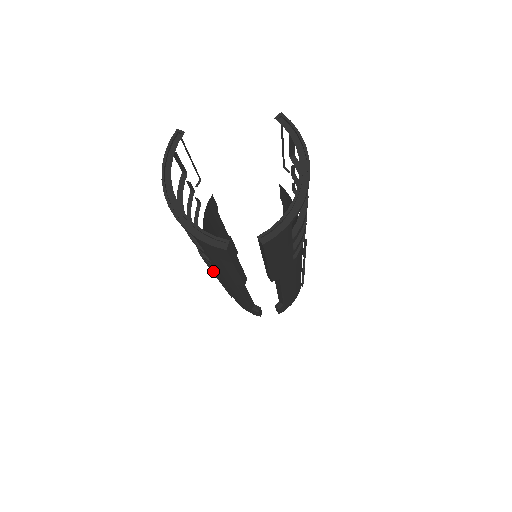
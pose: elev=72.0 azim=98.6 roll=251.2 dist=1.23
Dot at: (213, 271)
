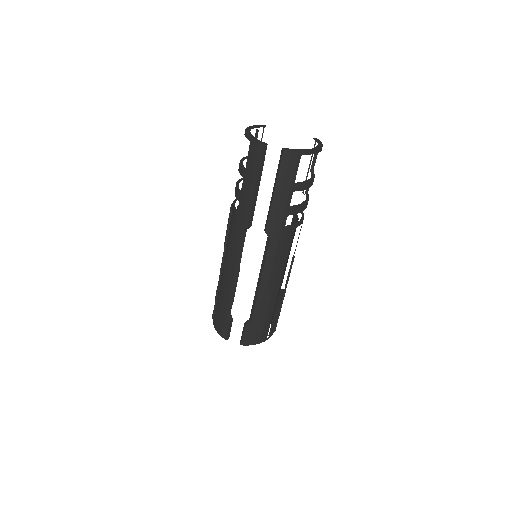
Dot at: (226, 241)
